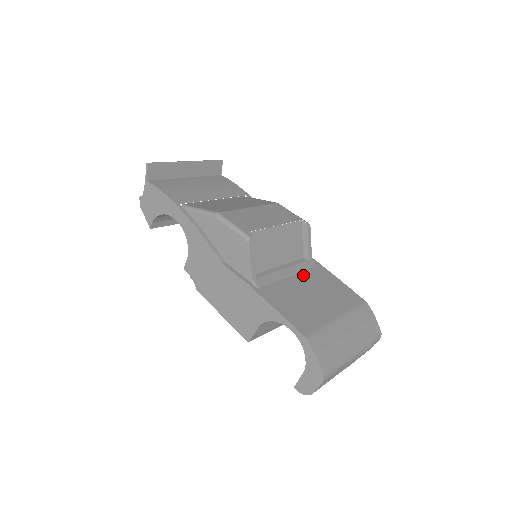
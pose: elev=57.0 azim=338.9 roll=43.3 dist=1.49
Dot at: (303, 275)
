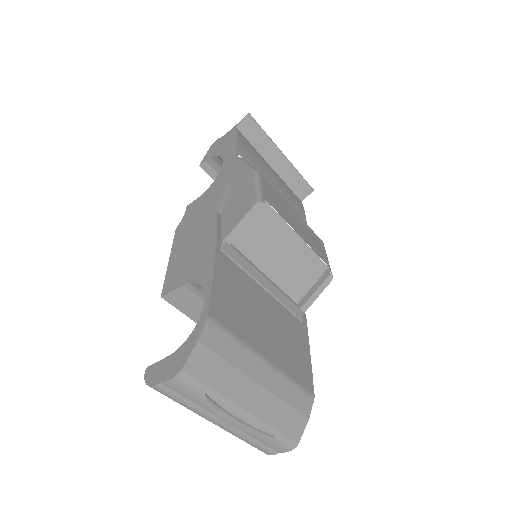
Dot at: (279, 306)
